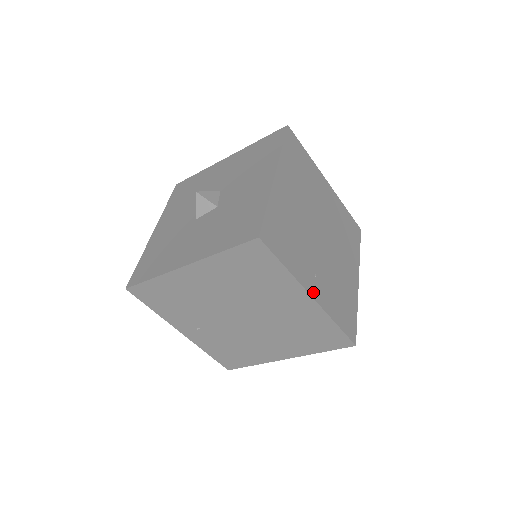
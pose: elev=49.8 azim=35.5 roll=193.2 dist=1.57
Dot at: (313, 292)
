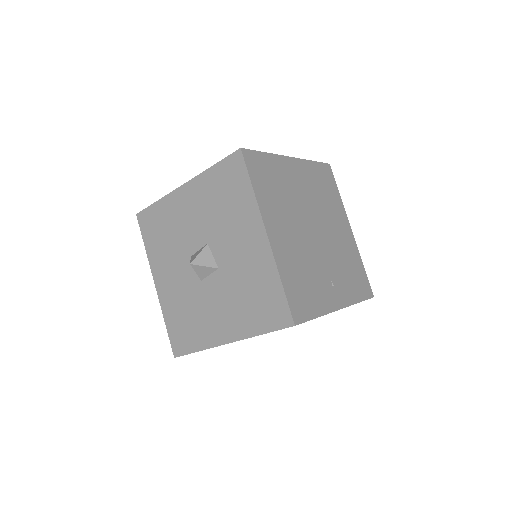
Dot at: (338, 304)
